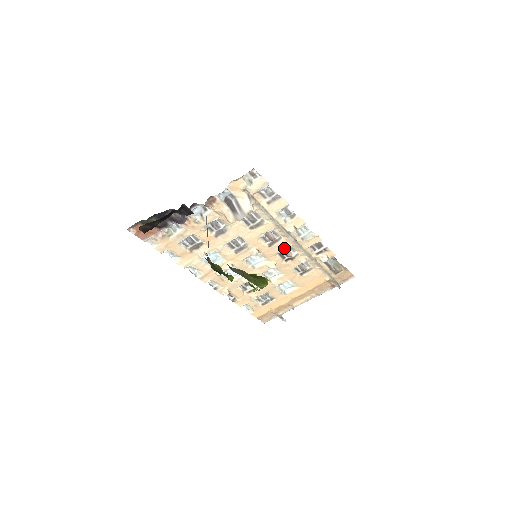
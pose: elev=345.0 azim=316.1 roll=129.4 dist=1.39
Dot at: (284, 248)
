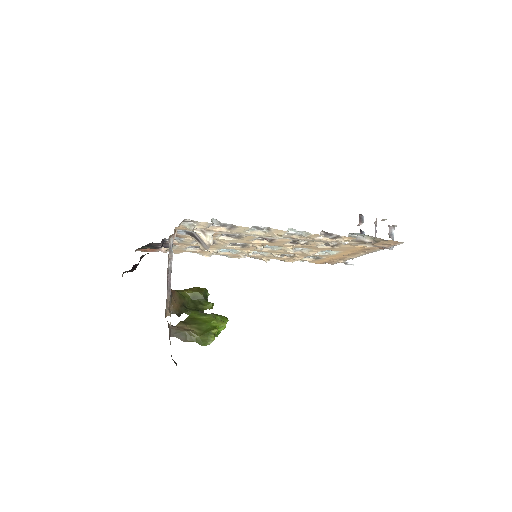
Dot at: (287, 242)
